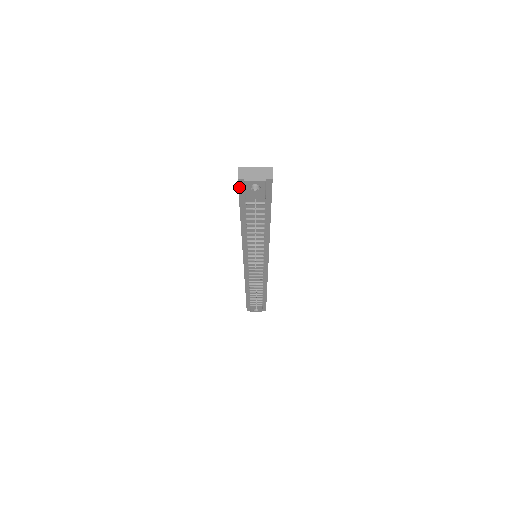
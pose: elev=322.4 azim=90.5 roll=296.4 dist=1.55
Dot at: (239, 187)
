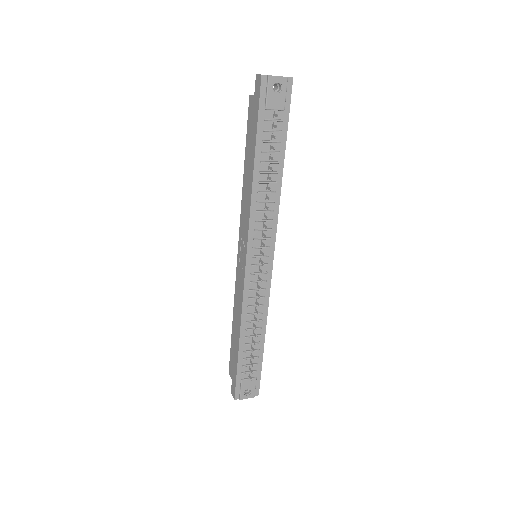
Dot at: (261, 89)
